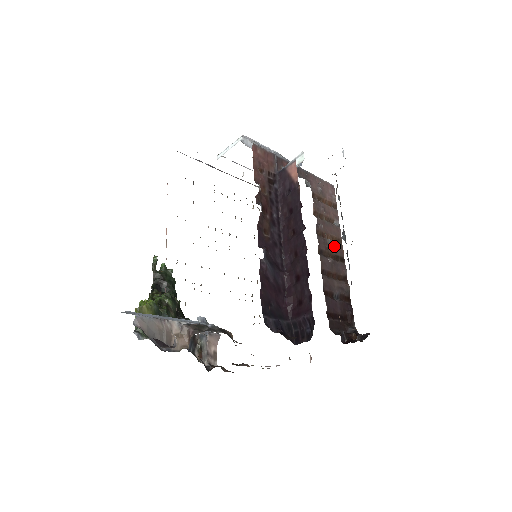
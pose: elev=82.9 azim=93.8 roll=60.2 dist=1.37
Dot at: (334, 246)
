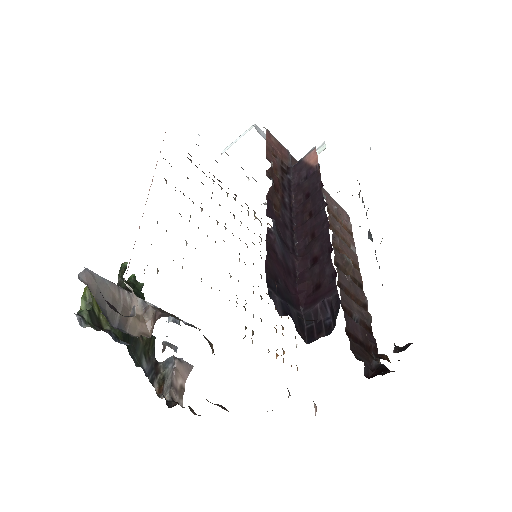
Dot at: (352, 265)
